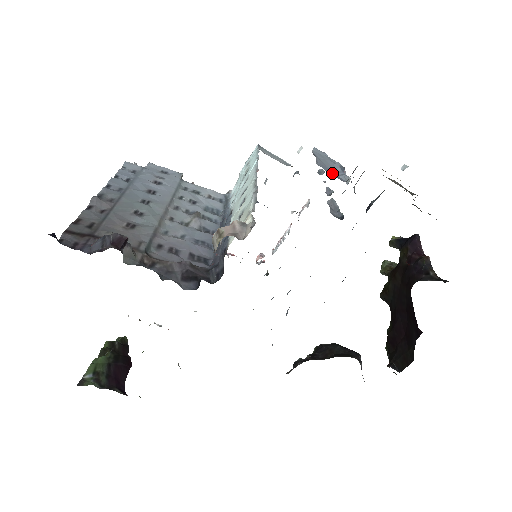
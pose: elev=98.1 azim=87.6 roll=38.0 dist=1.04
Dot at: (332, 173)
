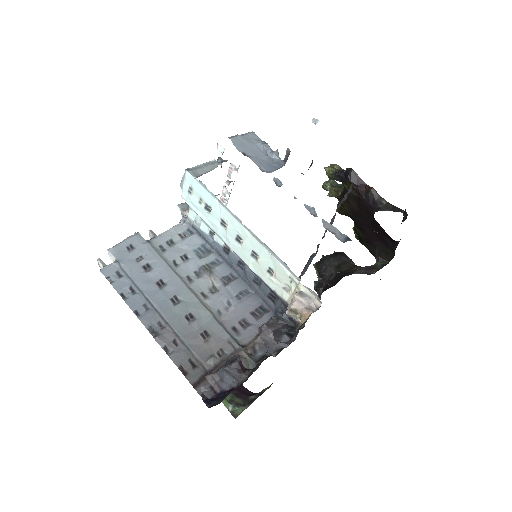
Dot at: (272, 165)
